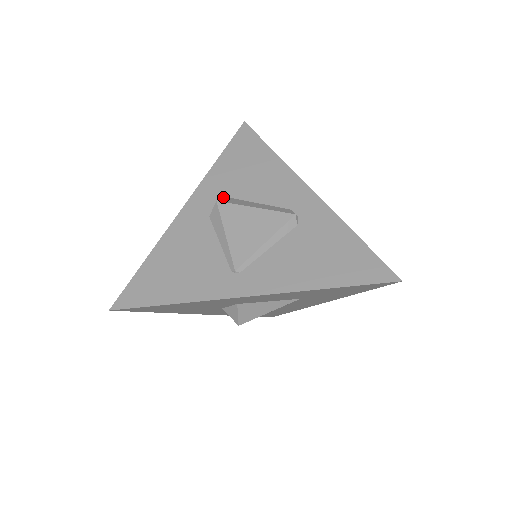
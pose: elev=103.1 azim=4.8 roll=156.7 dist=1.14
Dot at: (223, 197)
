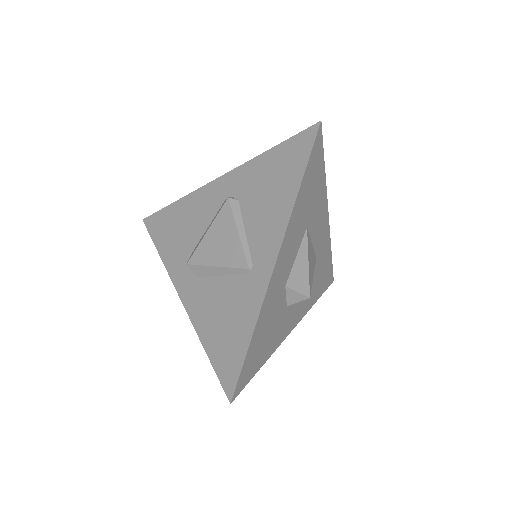
Dot at: (188, 259)
